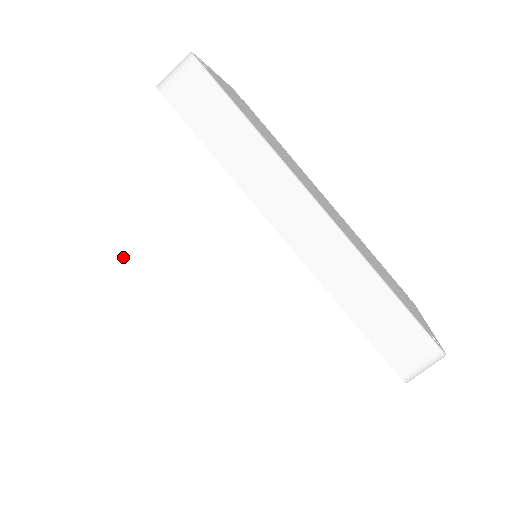
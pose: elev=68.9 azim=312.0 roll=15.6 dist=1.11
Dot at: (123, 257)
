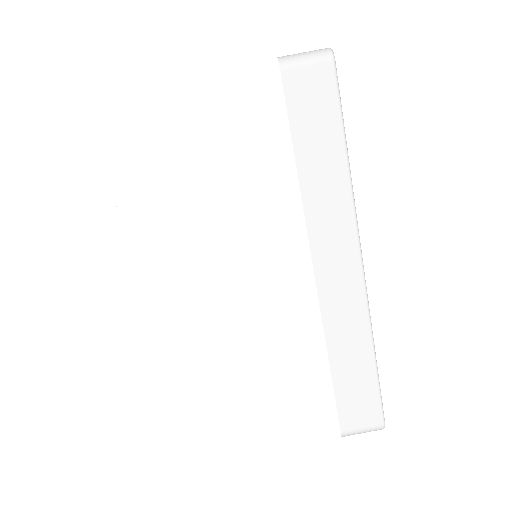
Dot at: (144, 206)
